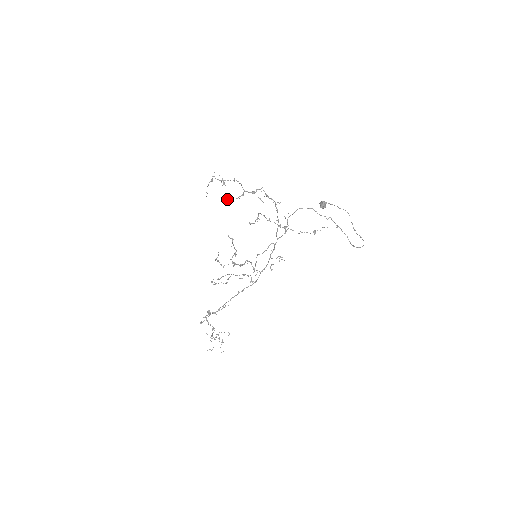
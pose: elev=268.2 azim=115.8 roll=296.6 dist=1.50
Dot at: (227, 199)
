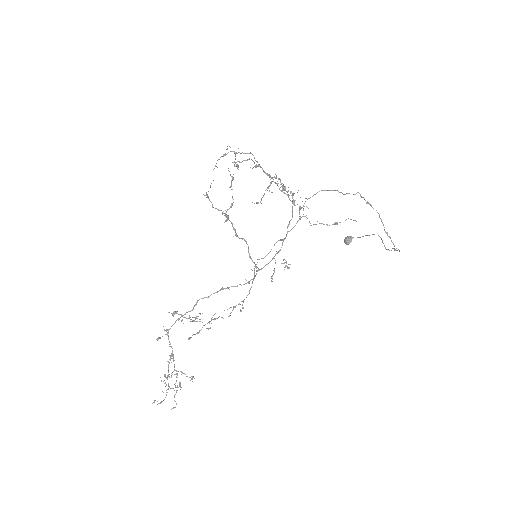
Dot at: (237, 161)
